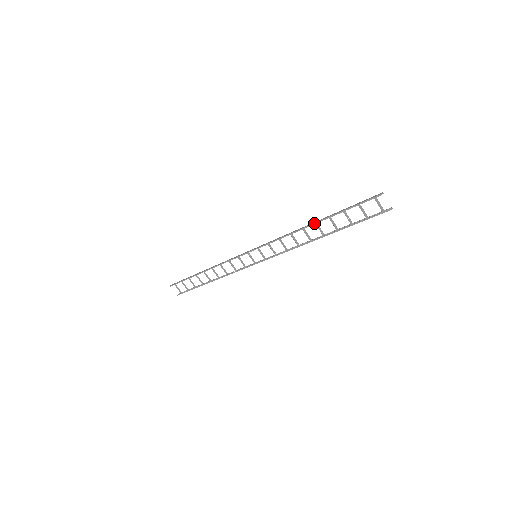
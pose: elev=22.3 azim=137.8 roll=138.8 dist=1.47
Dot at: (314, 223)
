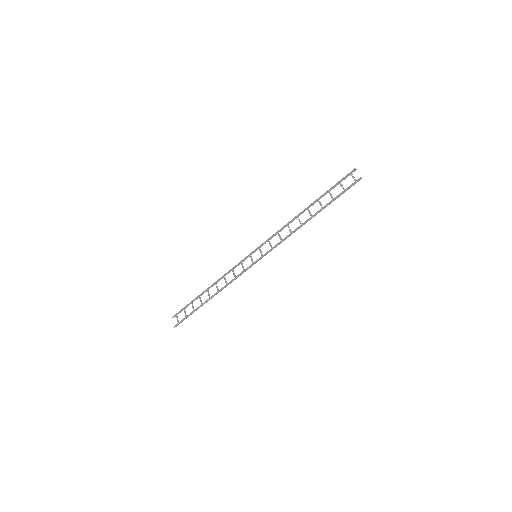
Dot at: occluded
